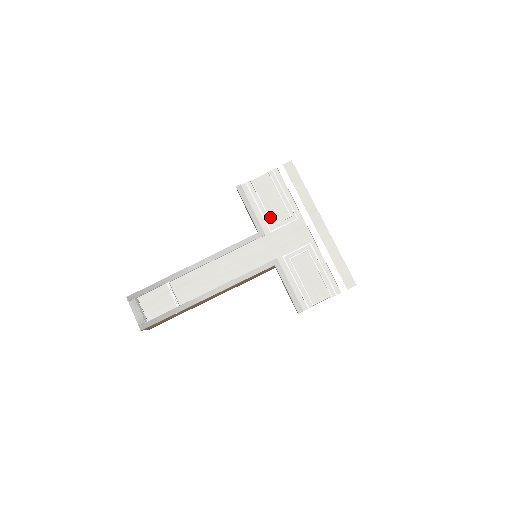
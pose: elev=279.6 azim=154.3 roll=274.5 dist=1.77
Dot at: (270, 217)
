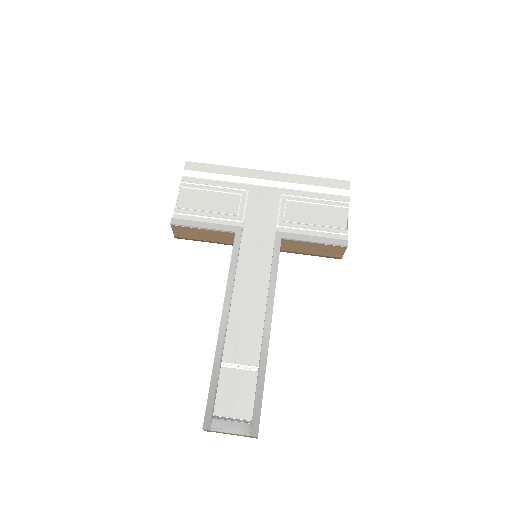
Dot at: (227, 213)
